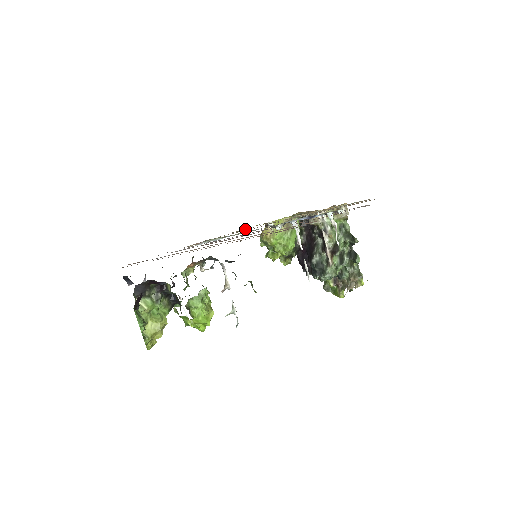
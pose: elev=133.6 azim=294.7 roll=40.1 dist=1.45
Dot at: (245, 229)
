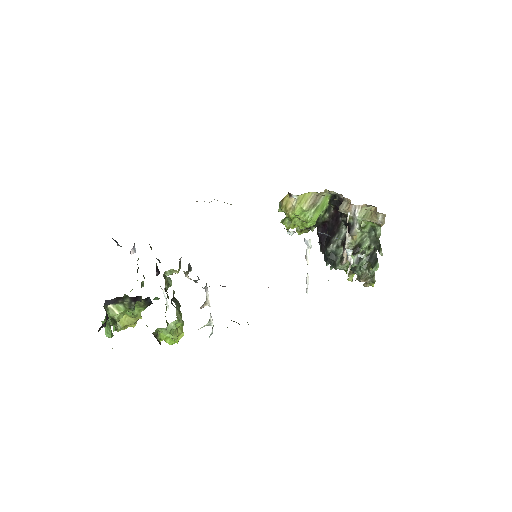
Dot at: occluded
